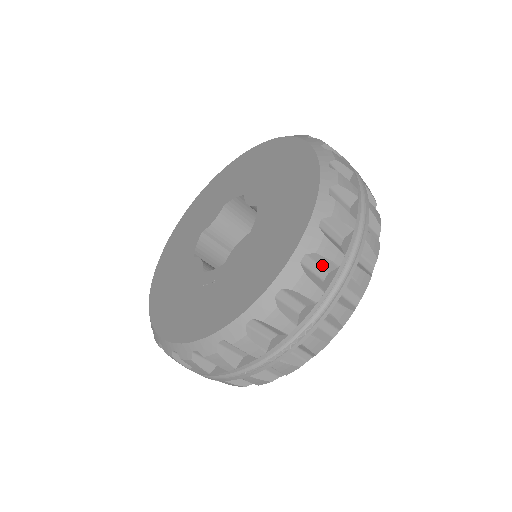
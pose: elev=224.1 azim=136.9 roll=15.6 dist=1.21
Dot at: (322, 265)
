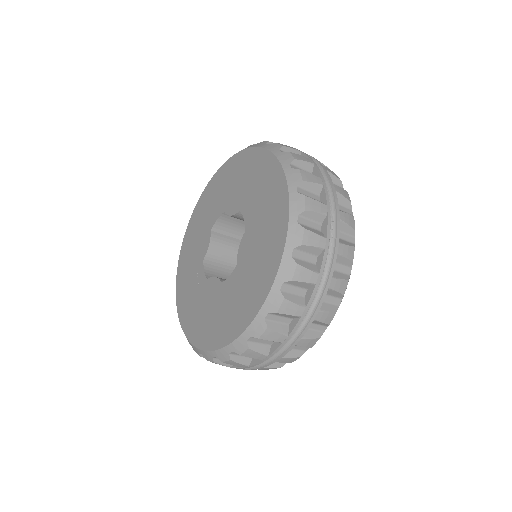
Dot at: occluded
